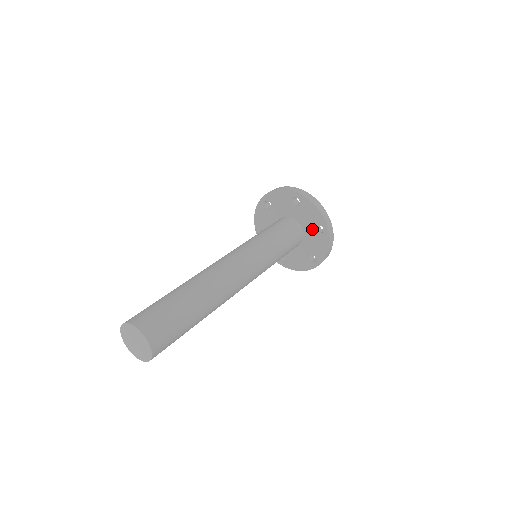
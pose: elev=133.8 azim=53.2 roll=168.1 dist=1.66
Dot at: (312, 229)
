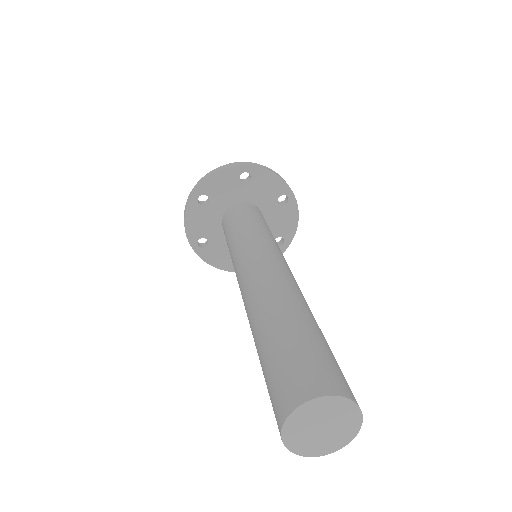
Dot at: (273, 204)
